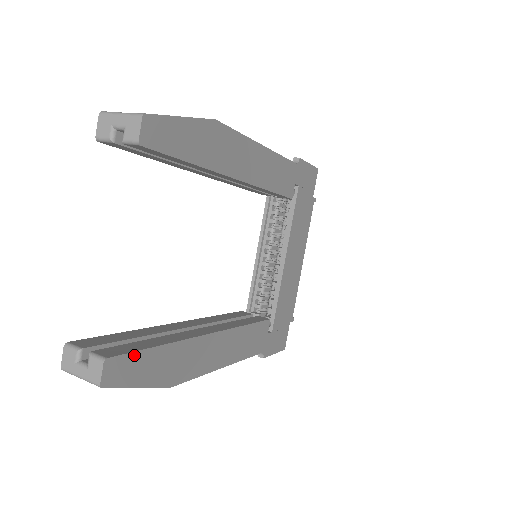
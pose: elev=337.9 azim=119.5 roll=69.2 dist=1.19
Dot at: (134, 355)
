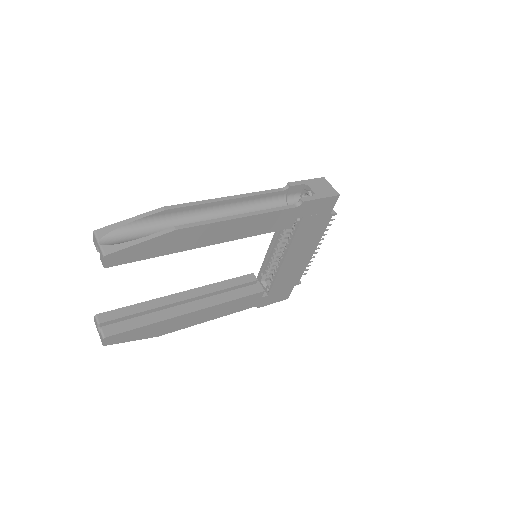
Dot at: (125, 333)
